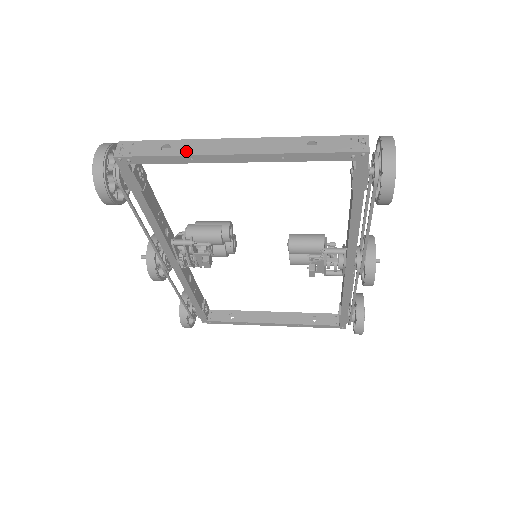
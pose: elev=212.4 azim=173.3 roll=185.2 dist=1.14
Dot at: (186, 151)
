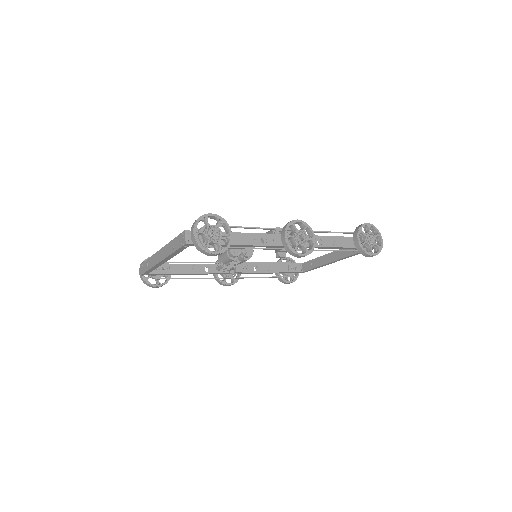
Dot at: (151, 265)
